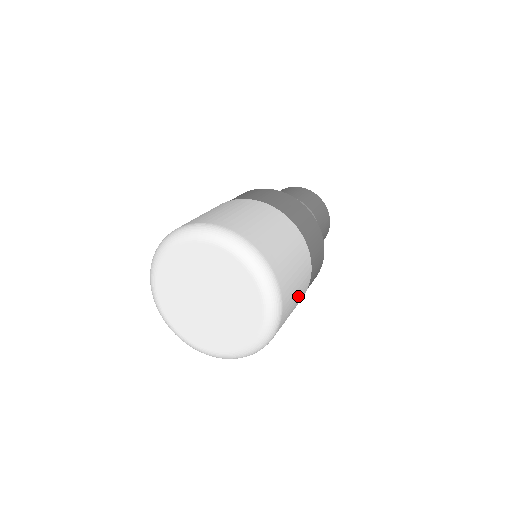
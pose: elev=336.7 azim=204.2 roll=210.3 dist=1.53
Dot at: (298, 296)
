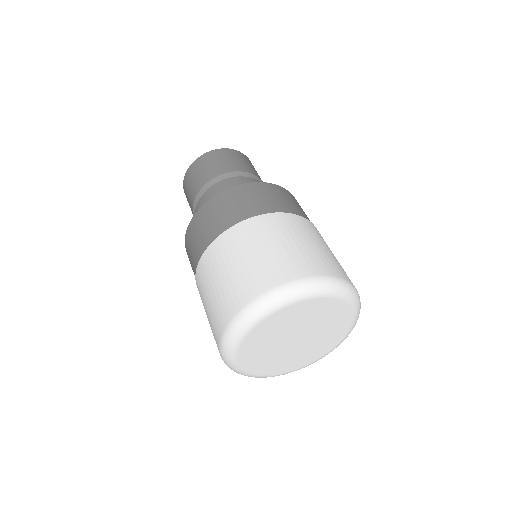
Dot at: occluded
